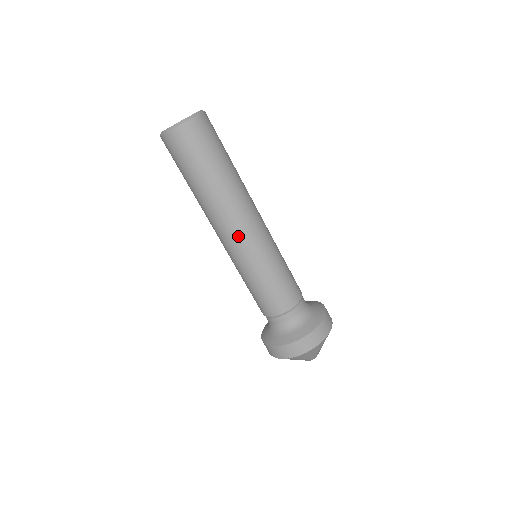
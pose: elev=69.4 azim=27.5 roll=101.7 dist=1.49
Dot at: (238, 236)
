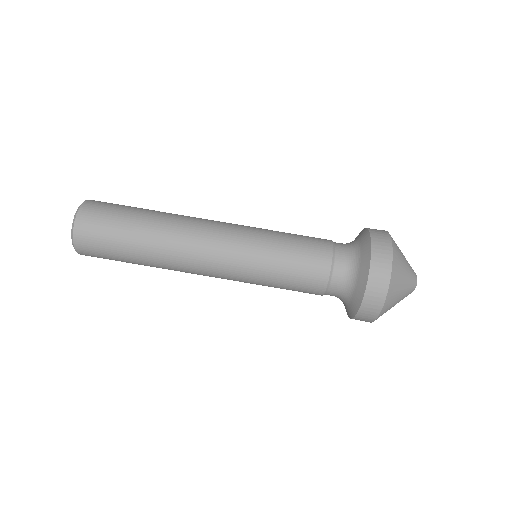
Dot at: (211, 271)
